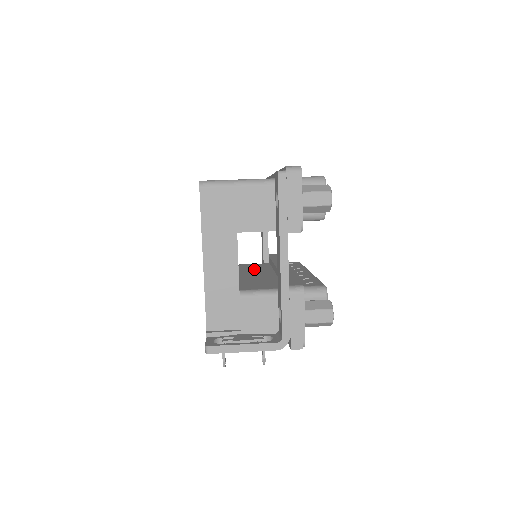
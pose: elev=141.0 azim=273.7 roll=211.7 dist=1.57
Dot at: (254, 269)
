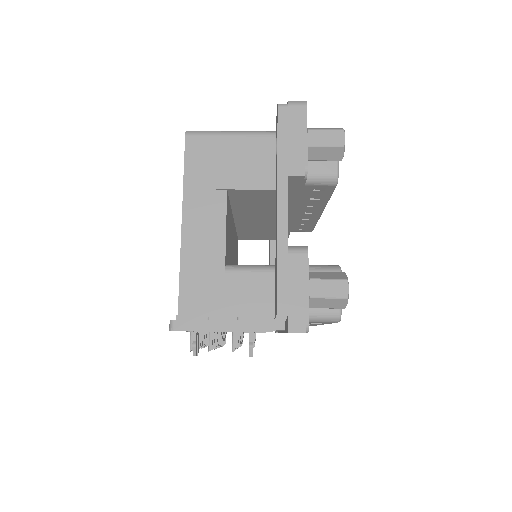
Dot at: occluded
